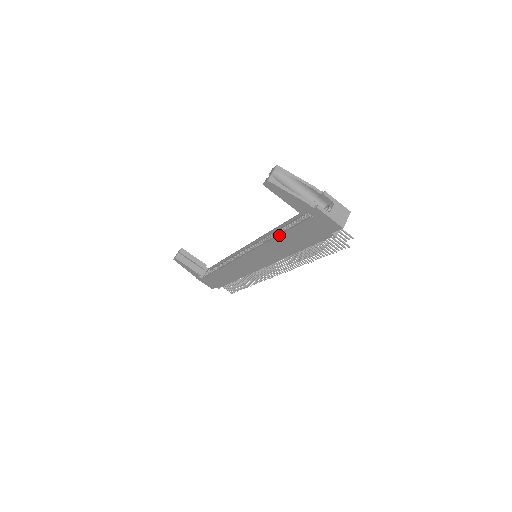
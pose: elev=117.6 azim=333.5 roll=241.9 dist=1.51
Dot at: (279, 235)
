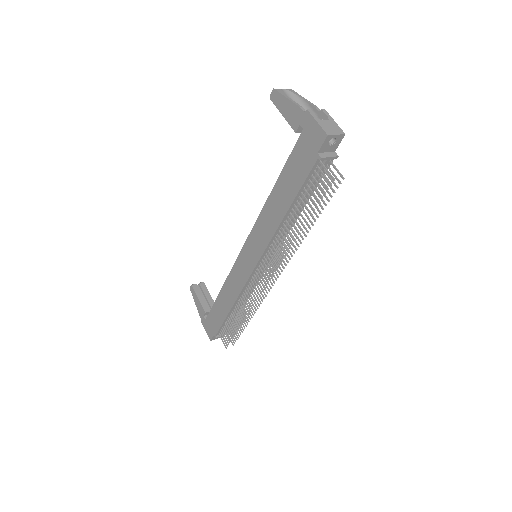
Dot at: (274, 185)
